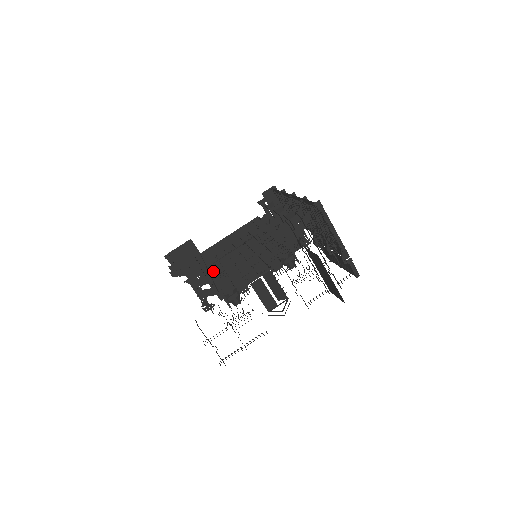
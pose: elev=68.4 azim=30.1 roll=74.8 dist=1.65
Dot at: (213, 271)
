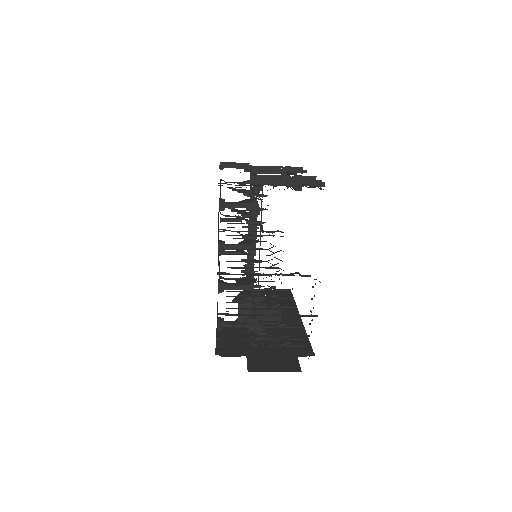
Dot at: occluded
